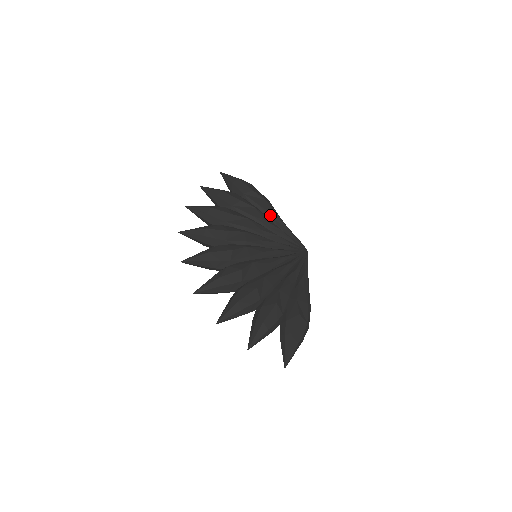
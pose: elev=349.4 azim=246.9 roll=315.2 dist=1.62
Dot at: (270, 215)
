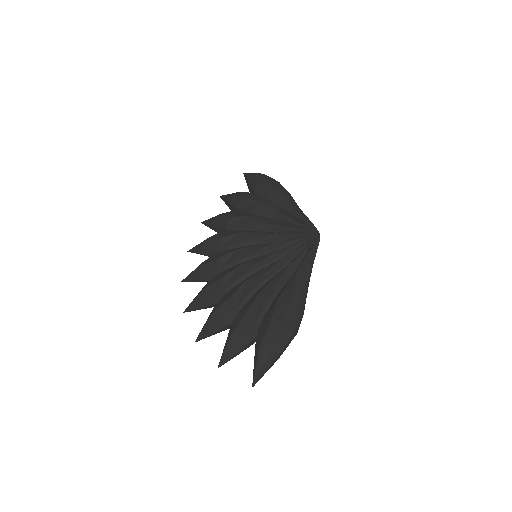
Dot at: (278, 203)
